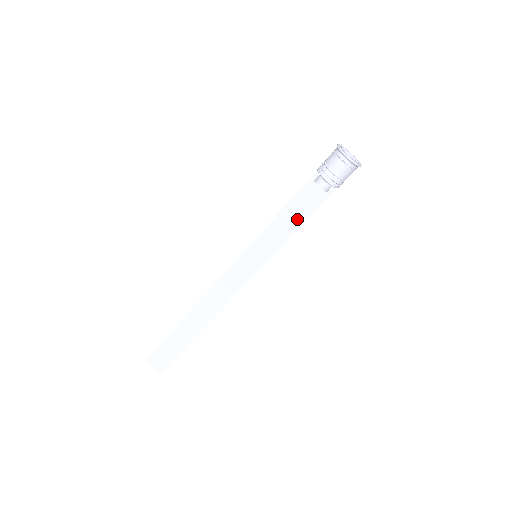
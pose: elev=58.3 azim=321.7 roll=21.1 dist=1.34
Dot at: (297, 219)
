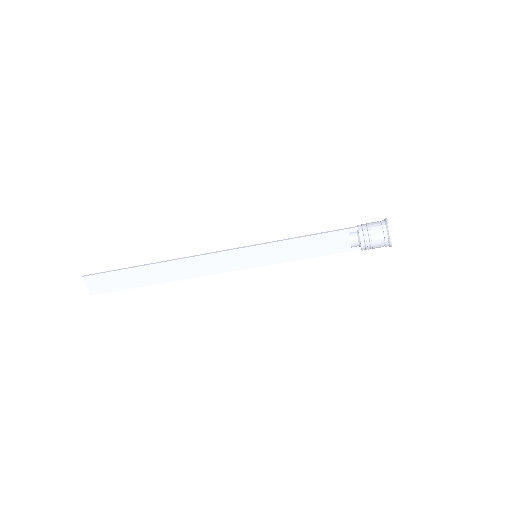
Dot at: (313, 251)
